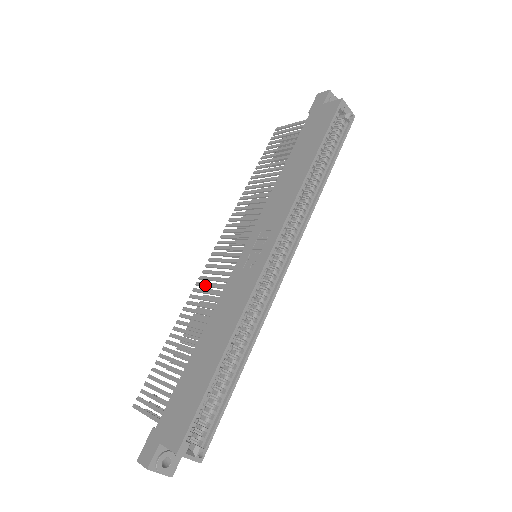
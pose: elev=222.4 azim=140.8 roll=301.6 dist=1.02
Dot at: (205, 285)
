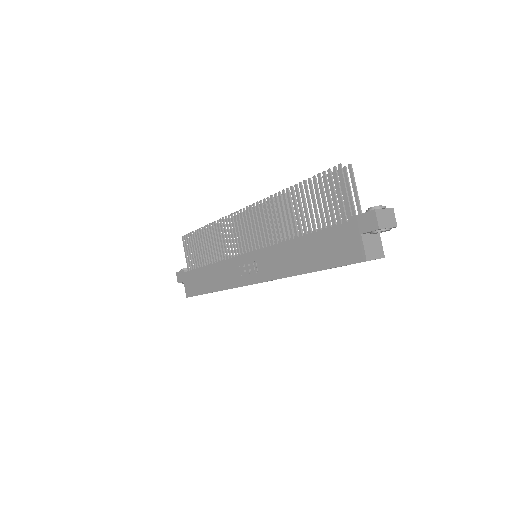
Dot at: (227, 230)
